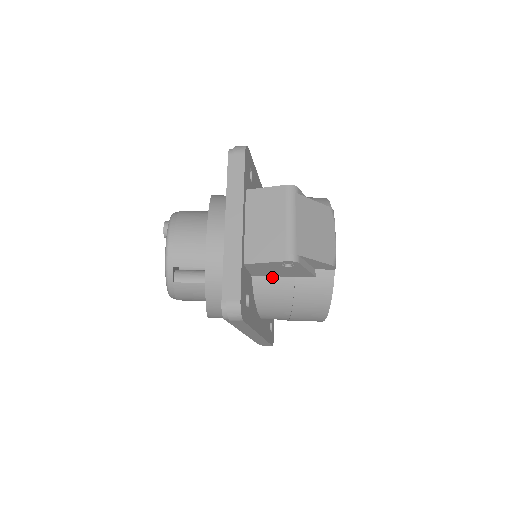
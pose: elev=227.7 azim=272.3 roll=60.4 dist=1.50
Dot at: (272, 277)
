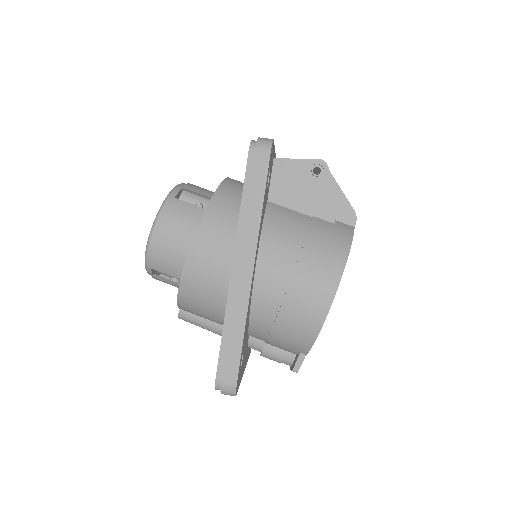
Dot at: (288, 209)
